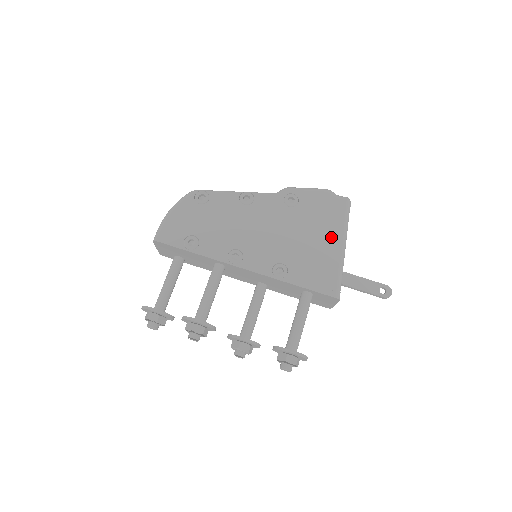
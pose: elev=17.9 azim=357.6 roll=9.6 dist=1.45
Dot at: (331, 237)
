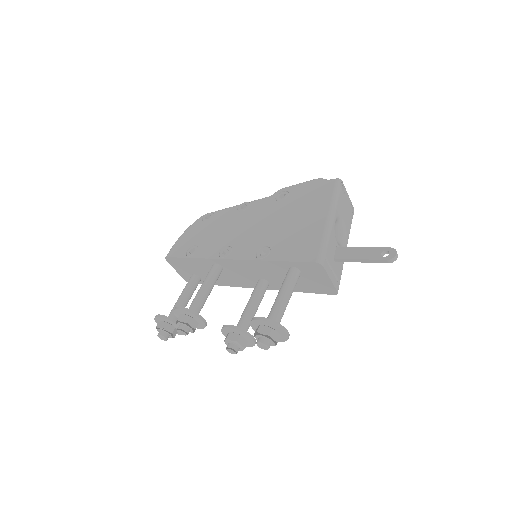
Dot at: (317, 213)
